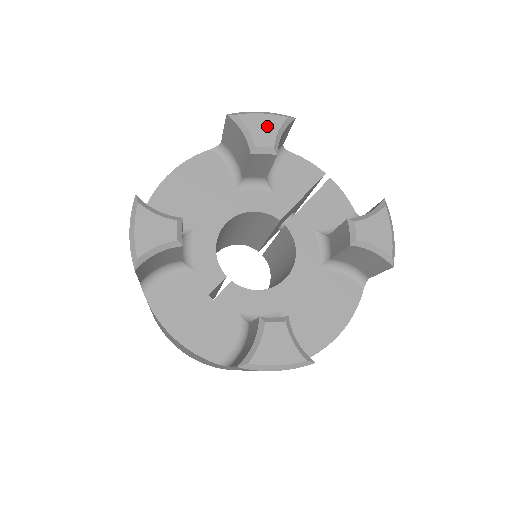
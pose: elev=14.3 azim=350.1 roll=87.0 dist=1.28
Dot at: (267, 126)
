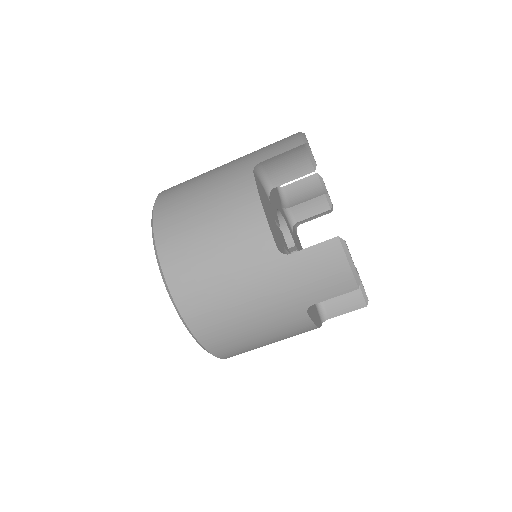
Dot at: (329, 196)
